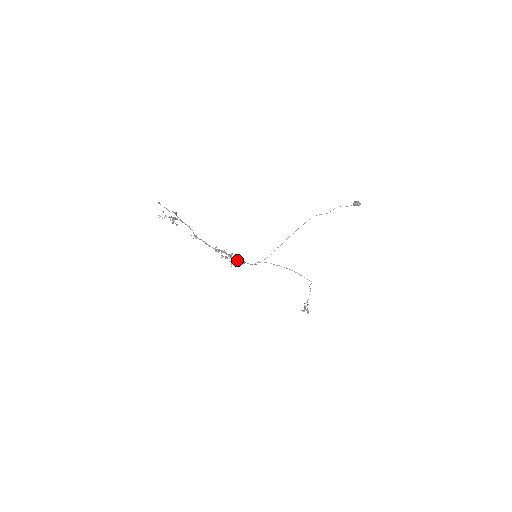
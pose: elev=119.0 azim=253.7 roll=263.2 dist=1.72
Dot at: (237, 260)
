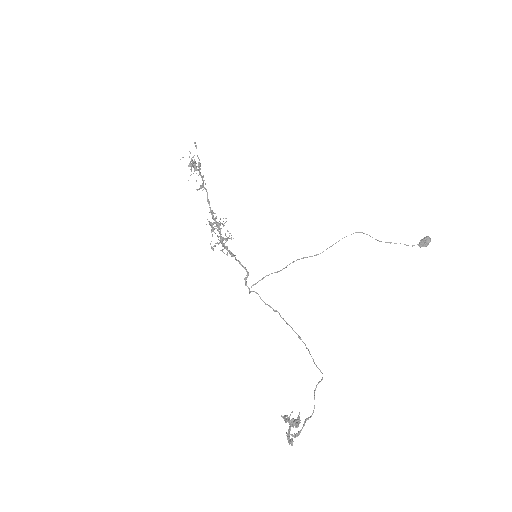
Dot at: (227, 247)
